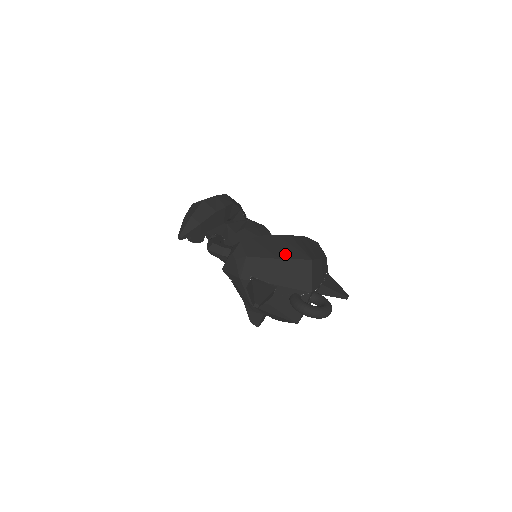
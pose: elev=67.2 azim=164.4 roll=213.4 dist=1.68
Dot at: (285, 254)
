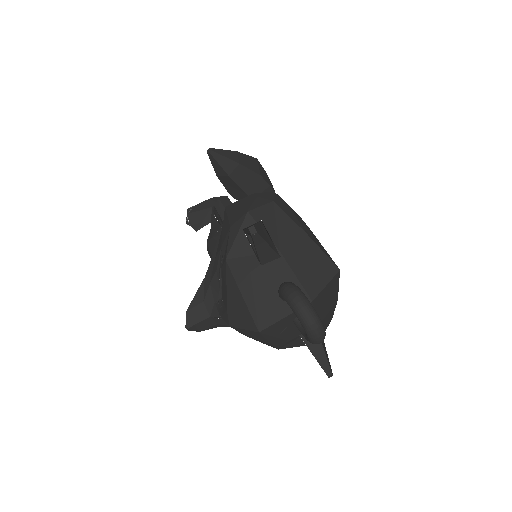
Dot at: (314, 239)
